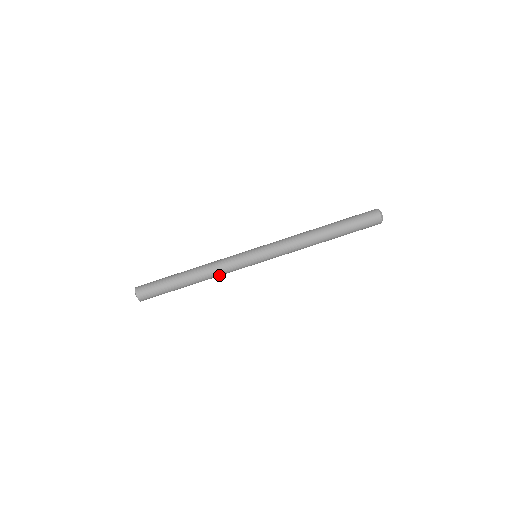
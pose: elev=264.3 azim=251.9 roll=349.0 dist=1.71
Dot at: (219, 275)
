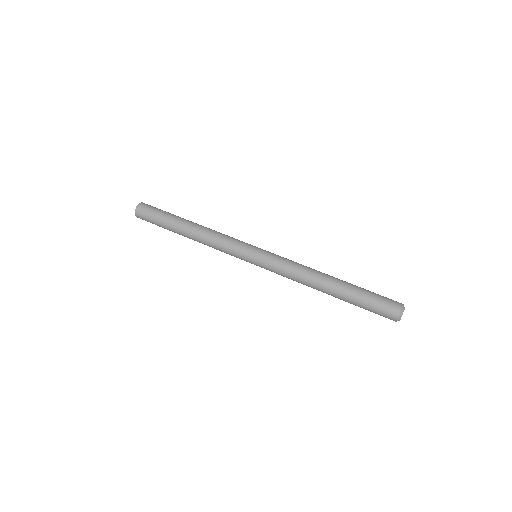
Dot at: (212, 241)
